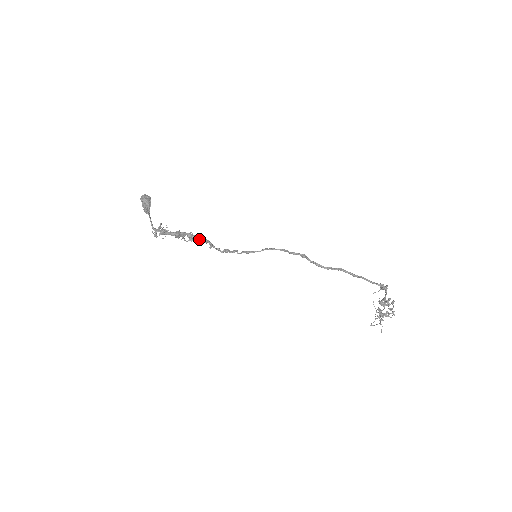
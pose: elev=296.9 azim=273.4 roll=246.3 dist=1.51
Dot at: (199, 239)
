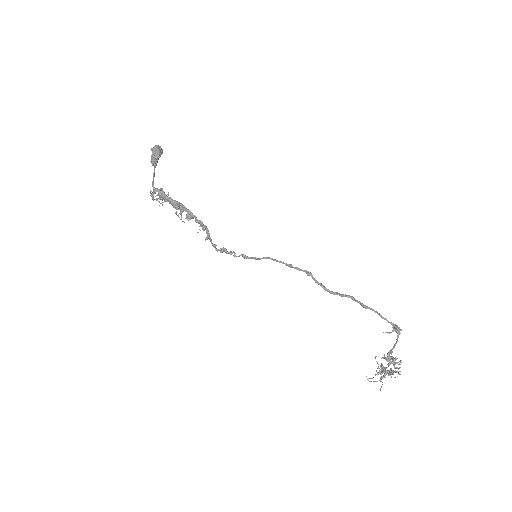
Dot at: (198, 221)
